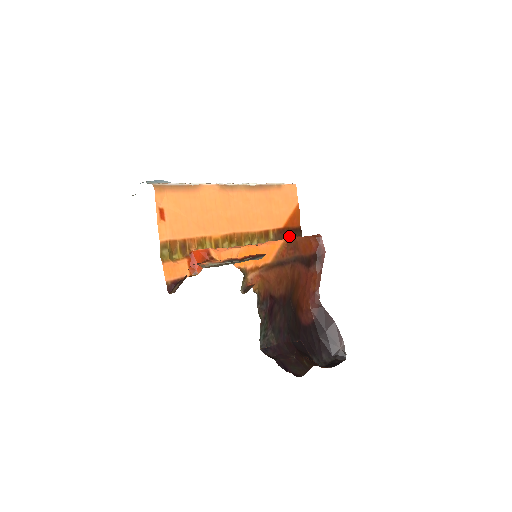
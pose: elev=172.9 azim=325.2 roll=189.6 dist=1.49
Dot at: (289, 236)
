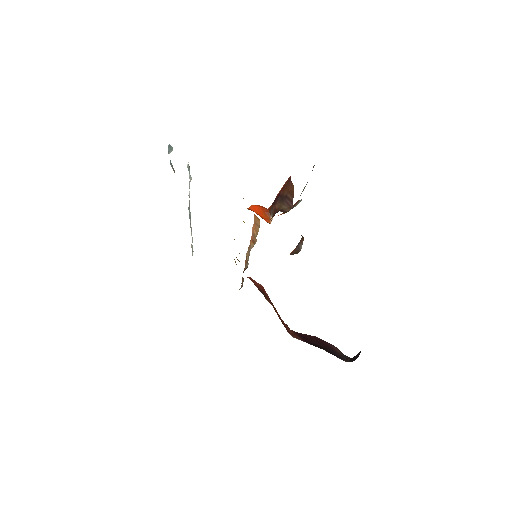
Dot at: occluded
